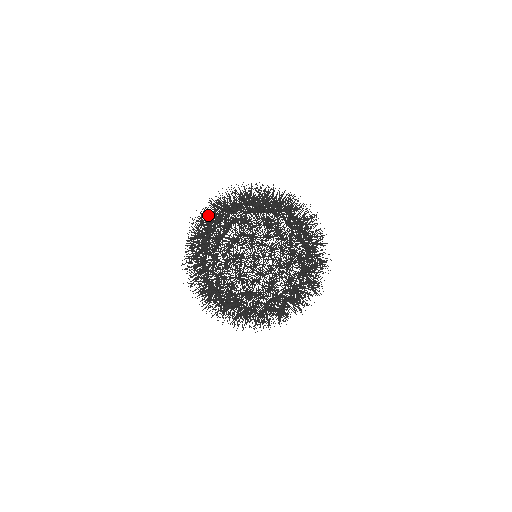
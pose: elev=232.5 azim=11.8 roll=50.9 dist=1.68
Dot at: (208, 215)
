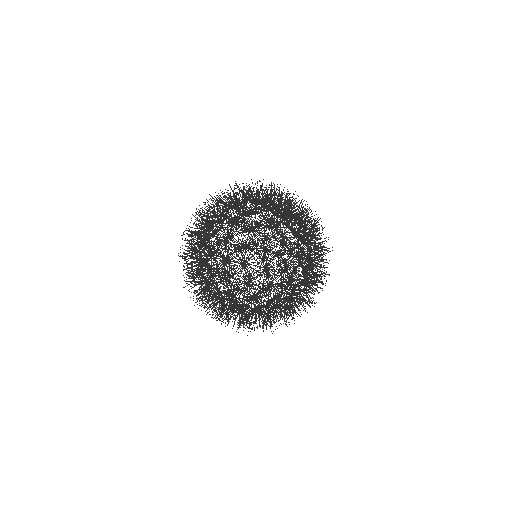
Dot at: (223, 216)
